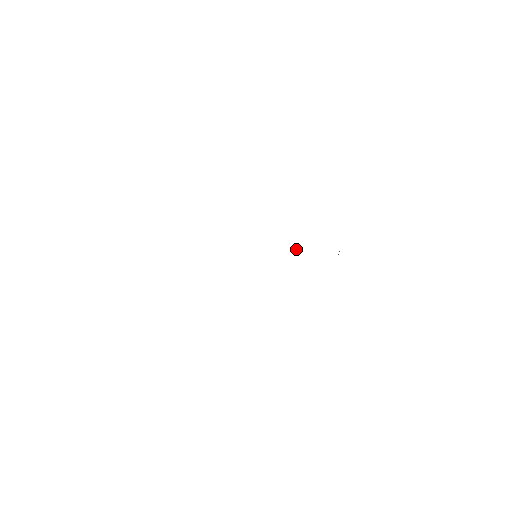
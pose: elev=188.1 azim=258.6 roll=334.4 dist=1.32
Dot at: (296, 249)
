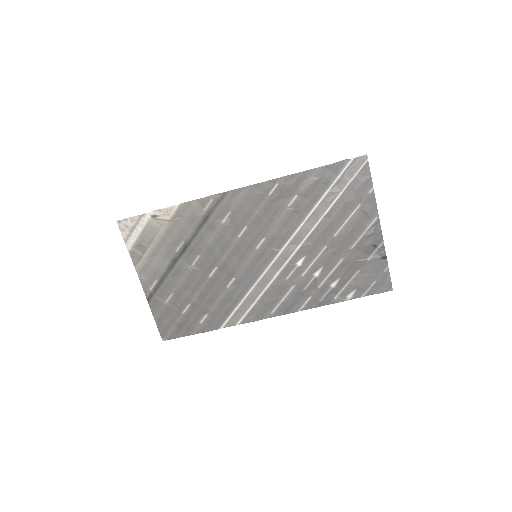
Dot at: (292, 265)
